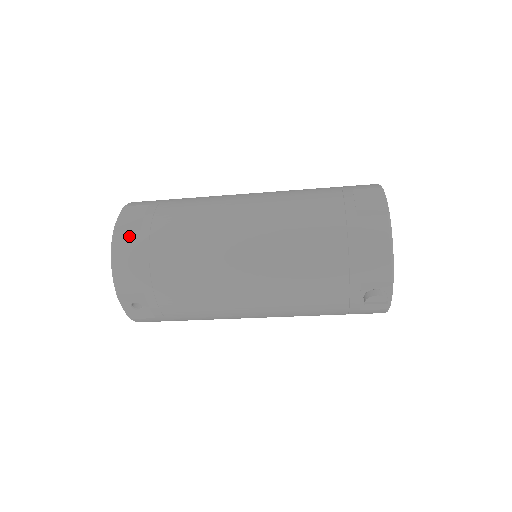
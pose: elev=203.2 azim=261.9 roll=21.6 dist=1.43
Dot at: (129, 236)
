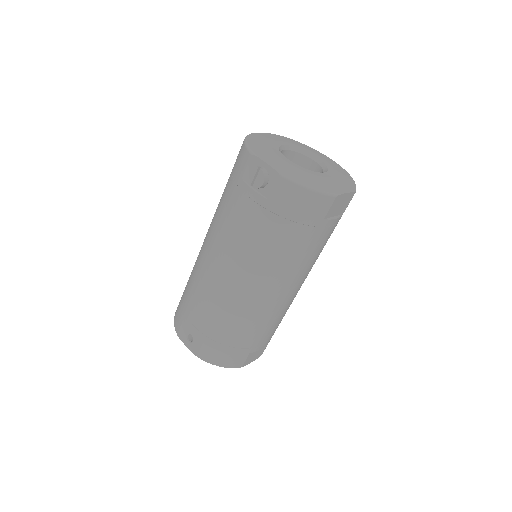
Dot at: occluded
